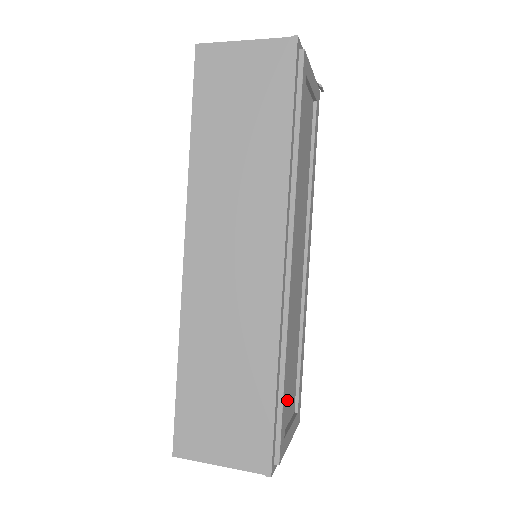
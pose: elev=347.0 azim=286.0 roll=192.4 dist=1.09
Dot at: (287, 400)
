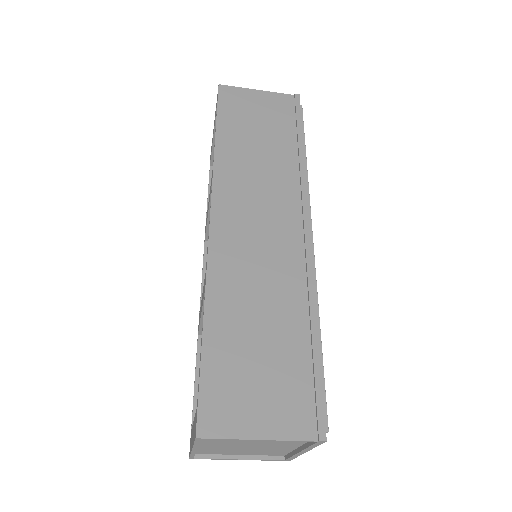
Dot at: occluded
